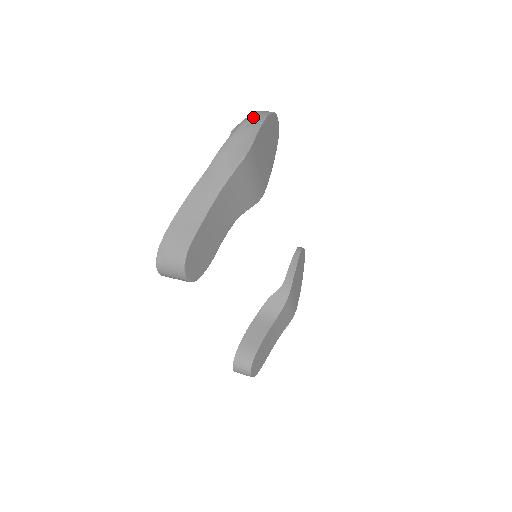
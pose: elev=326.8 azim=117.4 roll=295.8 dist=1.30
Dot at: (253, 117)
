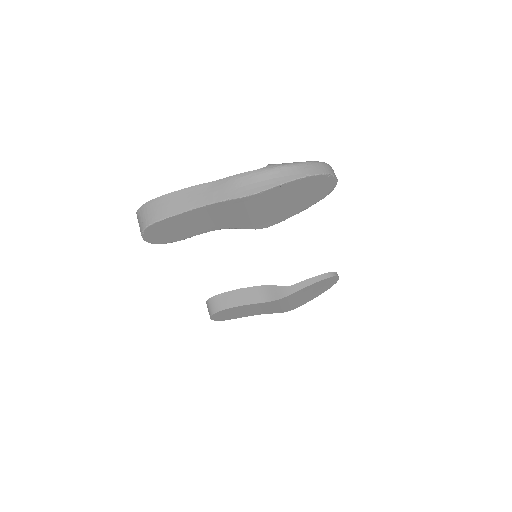
Dot at: (298, 167)
